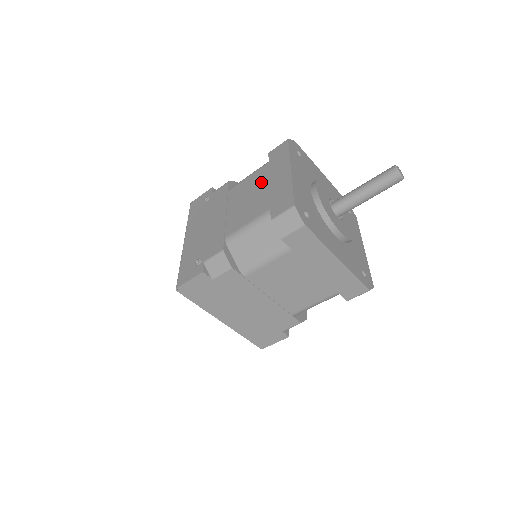
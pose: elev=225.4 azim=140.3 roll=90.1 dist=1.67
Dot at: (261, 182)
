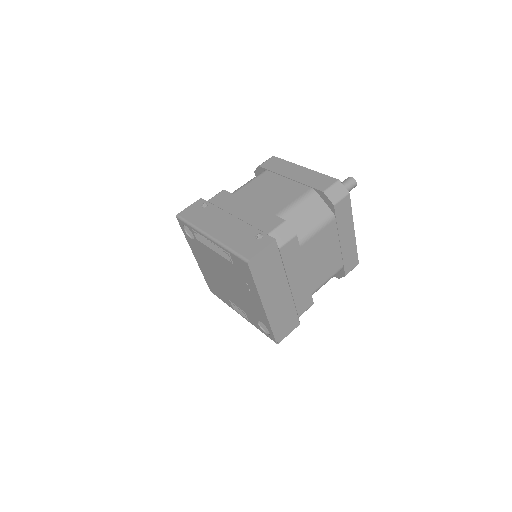
Dot at: (275, 180)
